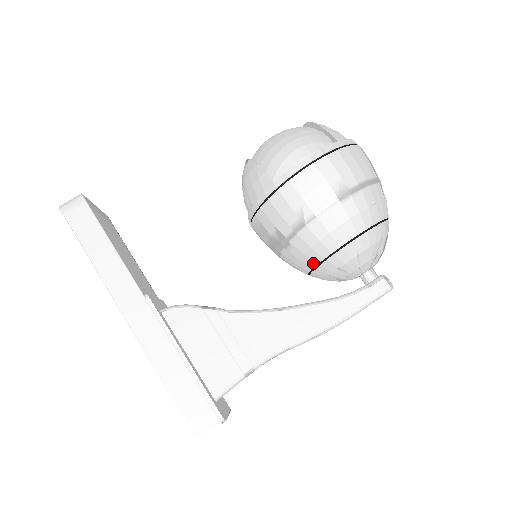
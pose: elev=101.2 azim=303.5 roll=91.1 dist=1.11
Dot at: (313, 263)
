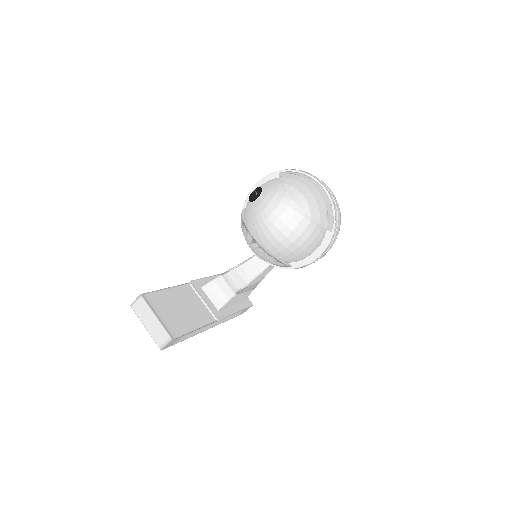
Dot at: occluded
